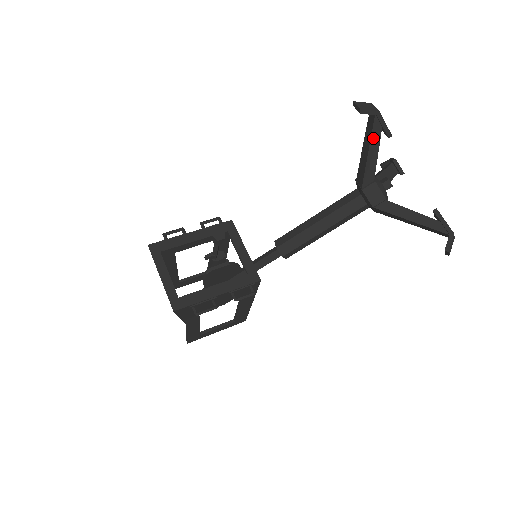
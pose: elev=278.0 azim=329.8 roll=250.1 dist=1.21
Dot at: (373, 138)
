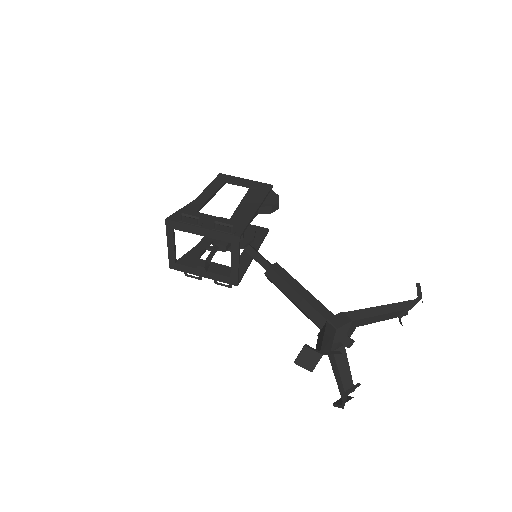
Dot at: occluded
